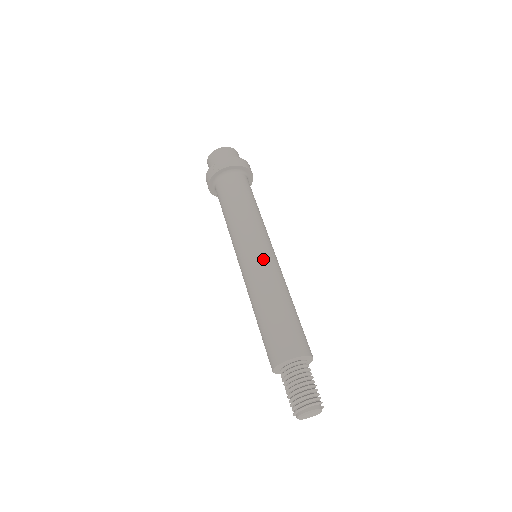
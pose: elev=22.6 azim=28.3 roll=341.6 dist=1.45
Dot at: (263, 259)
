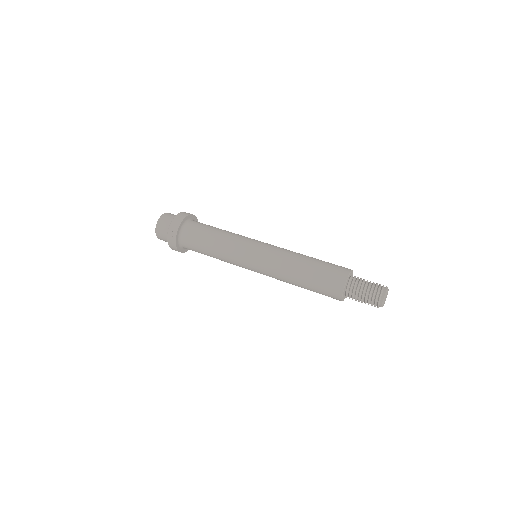
Dot at: (266, 252)
